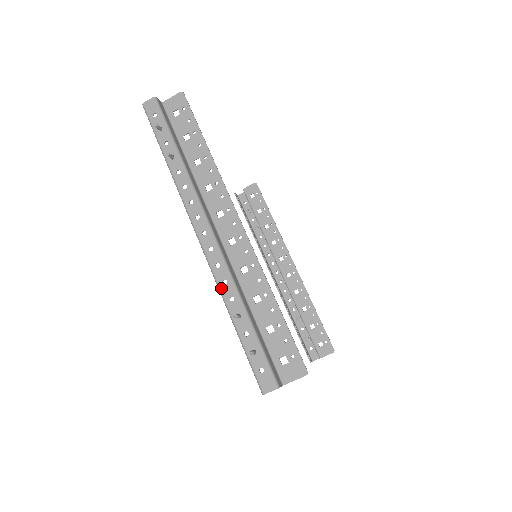
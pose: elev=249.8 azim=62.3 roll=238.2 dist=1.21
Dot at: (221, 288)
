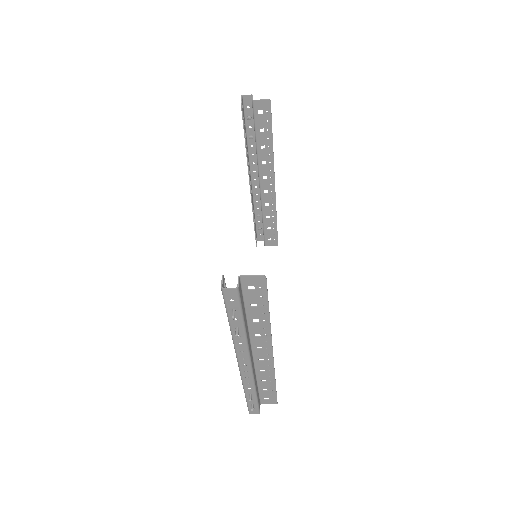
Dot at: (244, 385)
